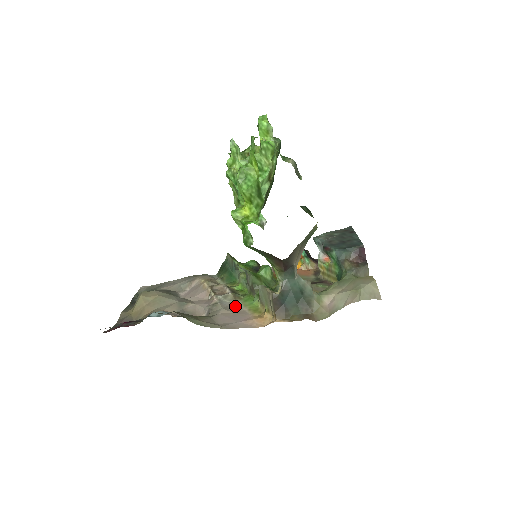
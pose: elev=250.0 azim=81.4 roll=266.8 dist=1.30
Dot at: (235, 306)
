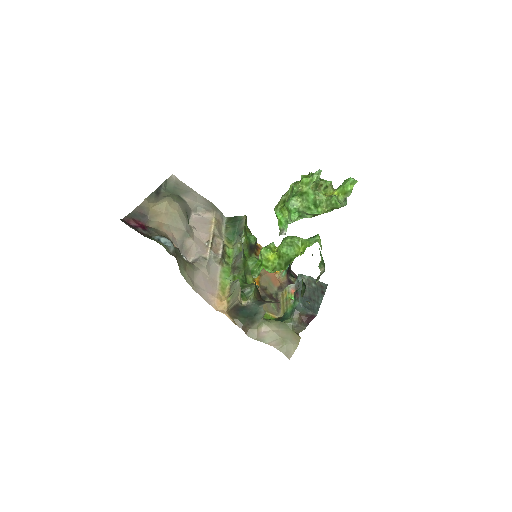
Dot at: (215, 271)
